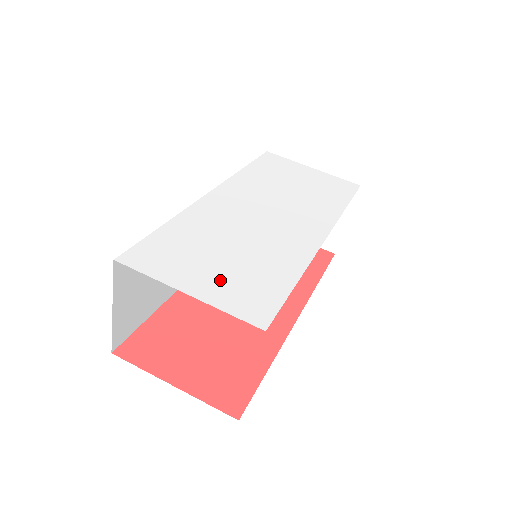
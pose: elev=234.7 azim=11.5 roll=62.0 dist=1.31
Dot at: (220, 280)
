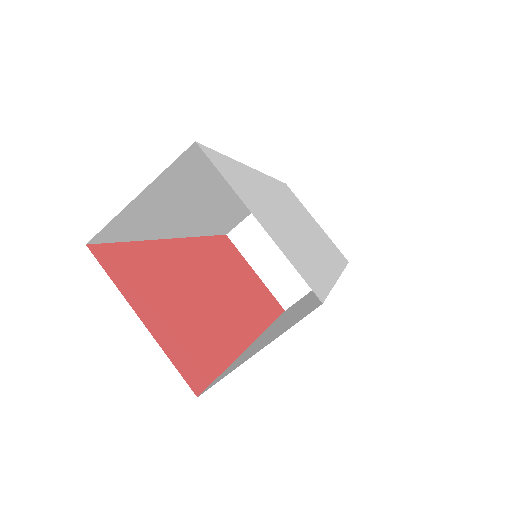
Dot at: (280, 235)
